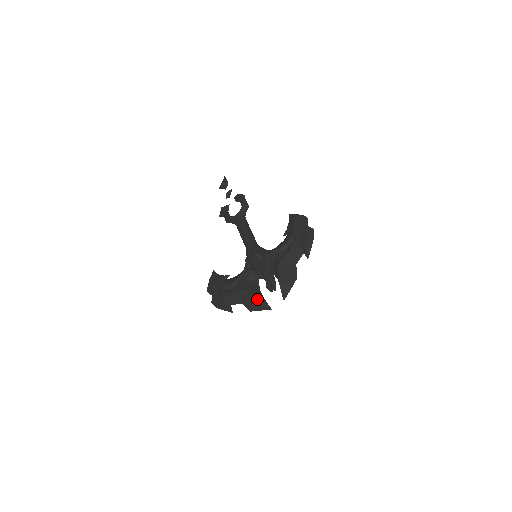
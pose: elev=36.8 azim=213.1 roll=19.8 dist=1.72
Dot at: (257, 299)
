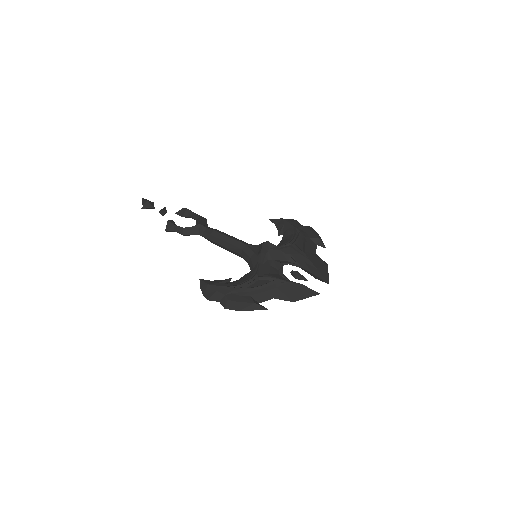
Dot at: (299, 286)
